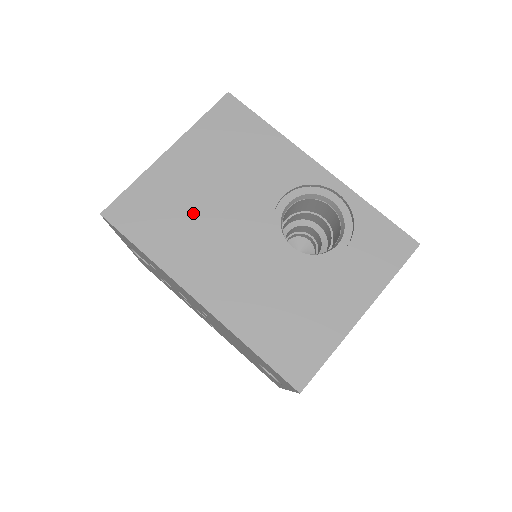
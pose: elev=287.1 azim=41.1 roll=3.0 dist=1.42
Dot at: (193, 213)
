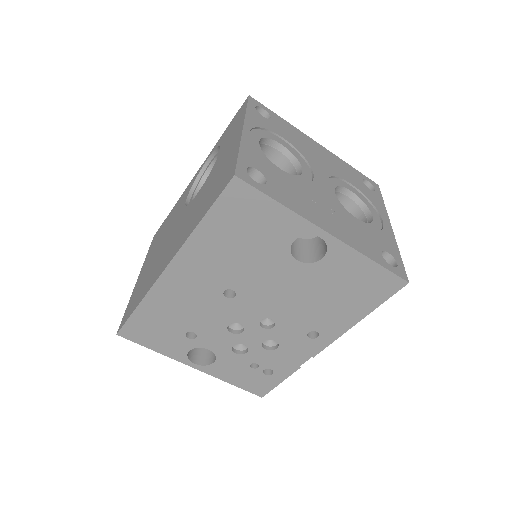
Dot at: occluded
